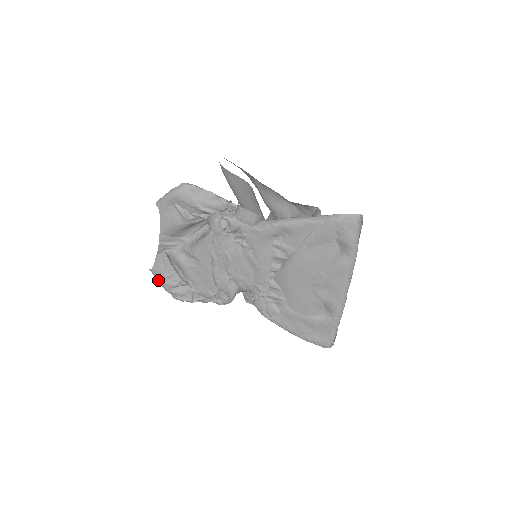
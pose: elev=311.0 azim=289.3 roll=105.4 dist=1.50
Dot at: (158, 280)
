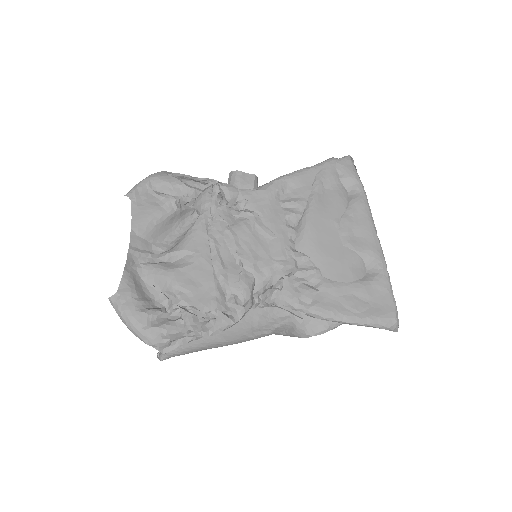
Dot at: (126, 312)
